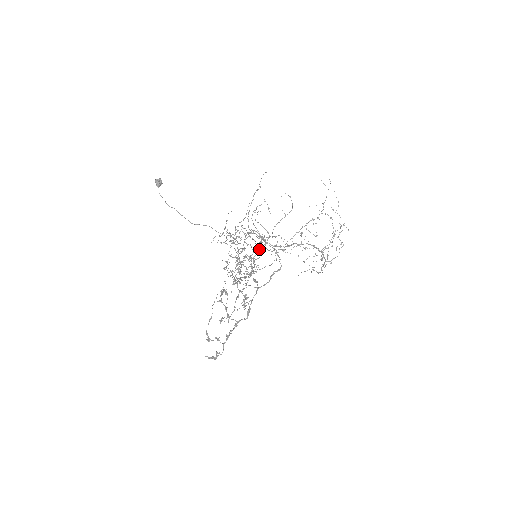
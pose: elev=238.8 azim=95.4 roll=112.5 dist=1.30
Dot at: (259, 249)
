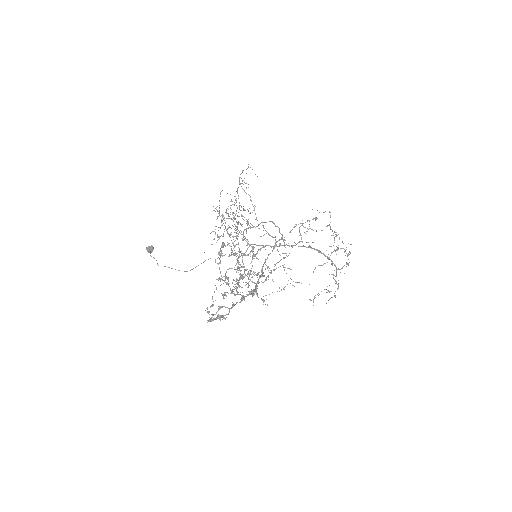
Dot at: (258, 250)
